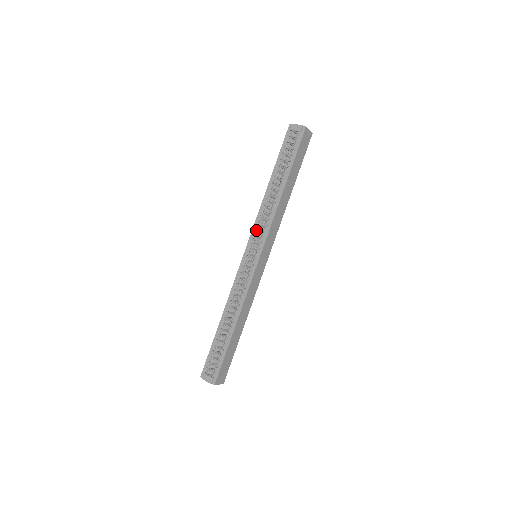
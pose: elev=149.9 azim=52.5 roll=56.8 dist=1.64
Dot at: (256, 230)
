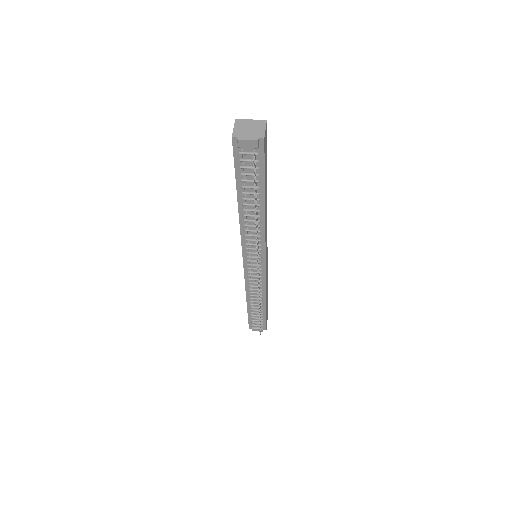
Dot at: (247, 246)
